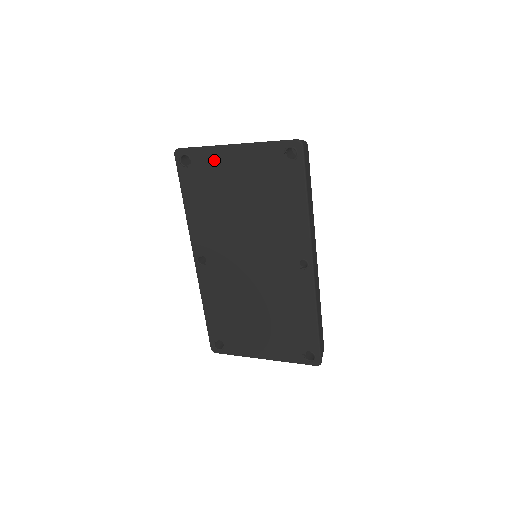
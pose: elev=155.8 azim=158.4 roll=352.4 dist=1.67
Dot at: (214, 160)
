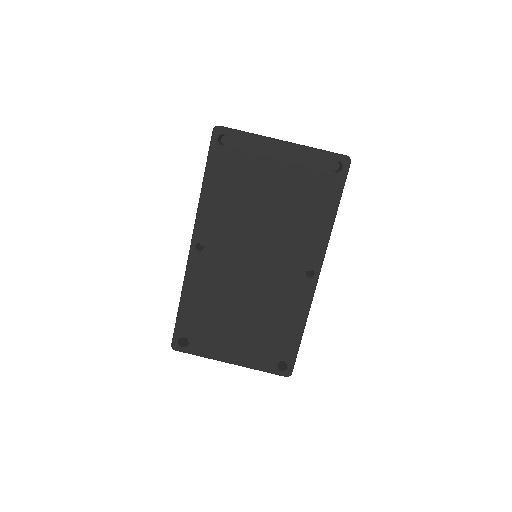
Dot at: (256, 149)
